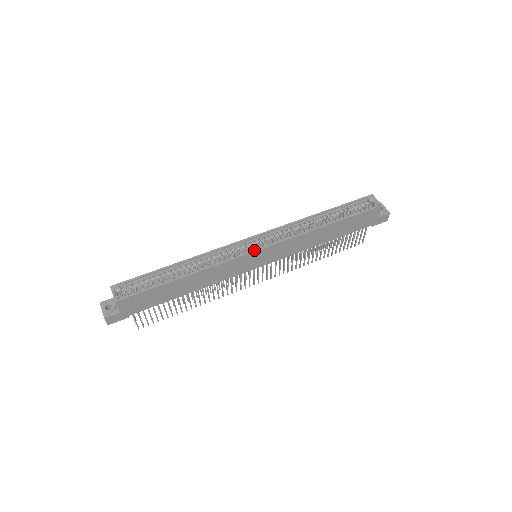
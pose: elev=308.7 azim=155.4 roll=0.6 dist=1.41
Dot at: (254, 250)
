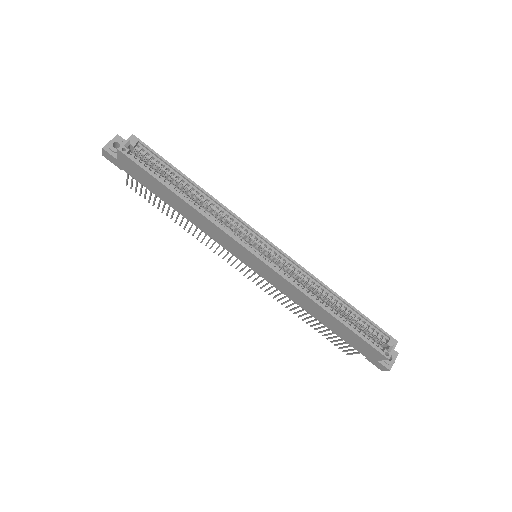
Dot at: (254, 252)
